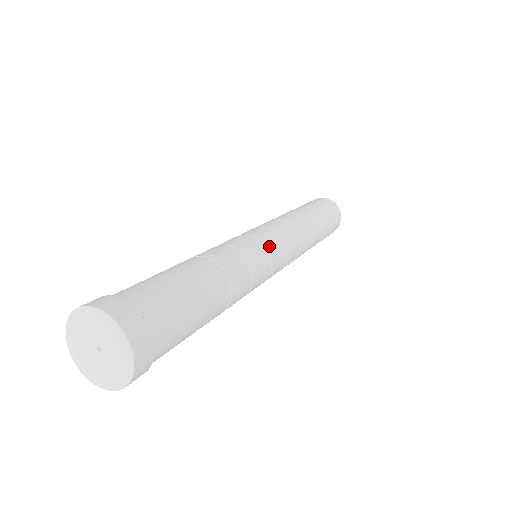
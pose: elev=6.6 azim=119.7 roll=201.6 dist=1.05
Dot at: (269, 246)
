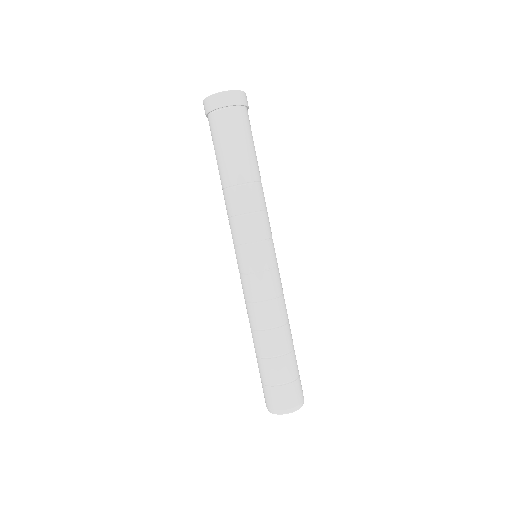
Dot at: occluded
